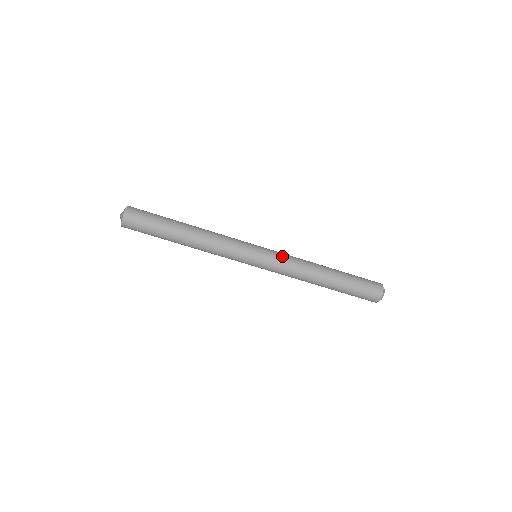
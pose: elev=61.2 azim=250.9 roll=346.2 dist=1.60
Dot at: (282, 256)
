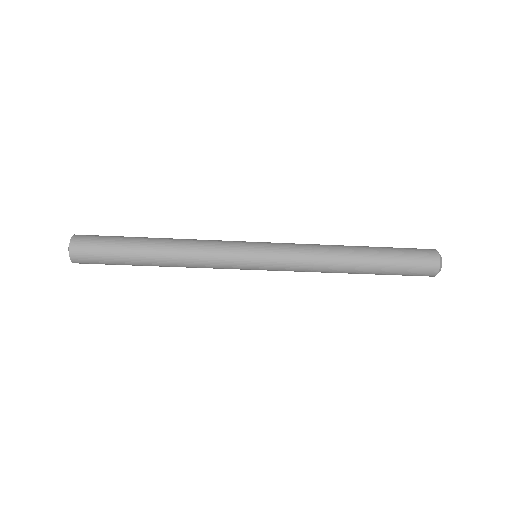
Dot at: (290, 254)
